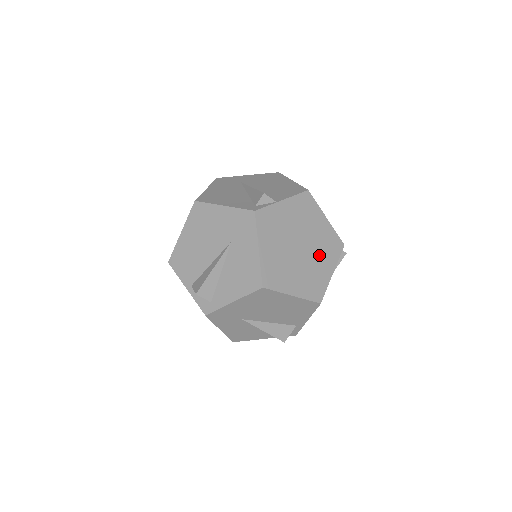
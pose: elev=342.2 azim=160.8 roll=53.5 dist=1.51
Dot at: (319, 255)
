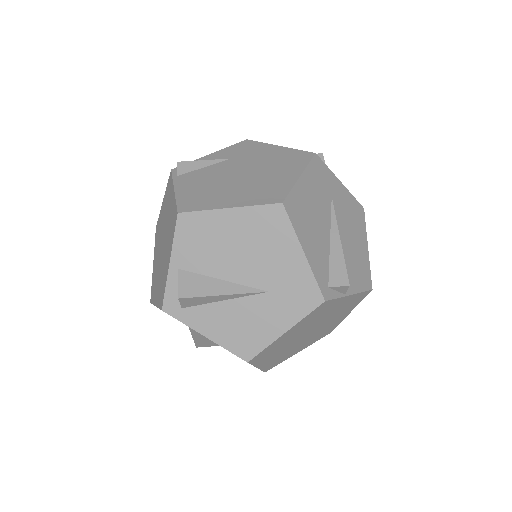
Dot at: (310, 339)
